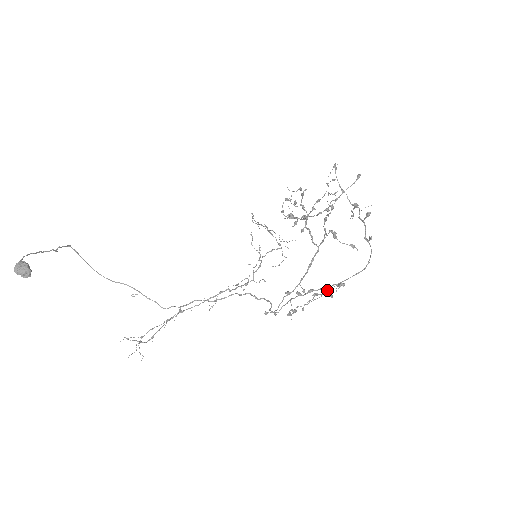
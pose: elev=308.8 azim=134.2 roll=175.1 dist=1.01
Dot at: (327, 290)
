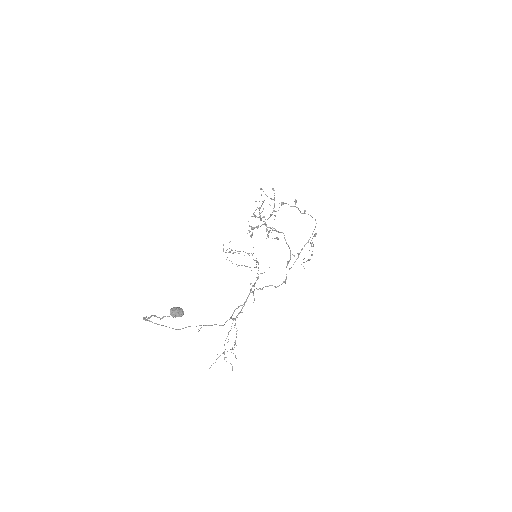
Dot at: (310, 242)
